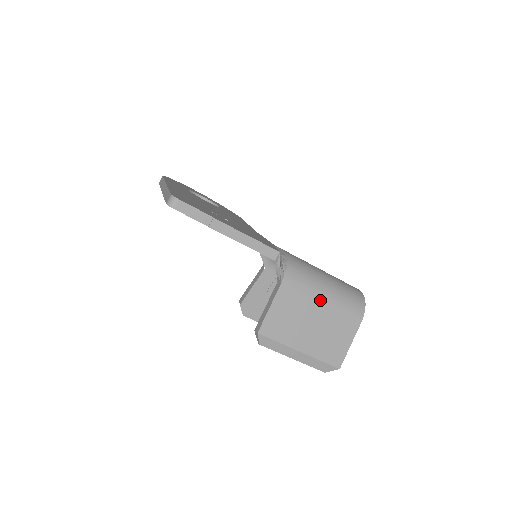
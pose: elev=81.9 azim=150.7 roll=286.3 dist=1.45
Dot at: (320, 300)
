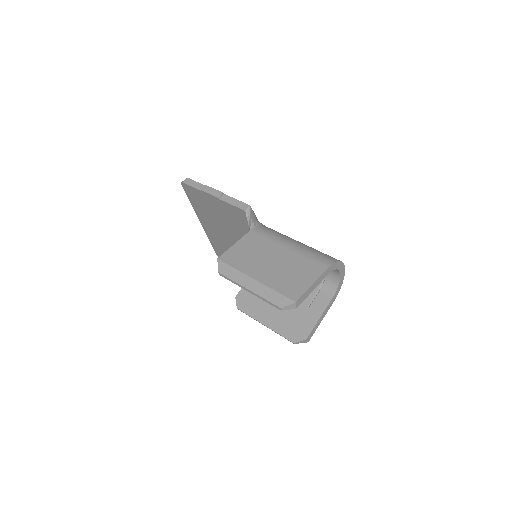
Dot at: (285, 246)
